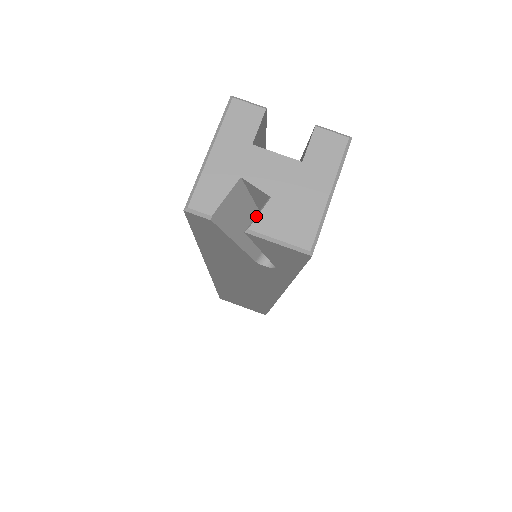
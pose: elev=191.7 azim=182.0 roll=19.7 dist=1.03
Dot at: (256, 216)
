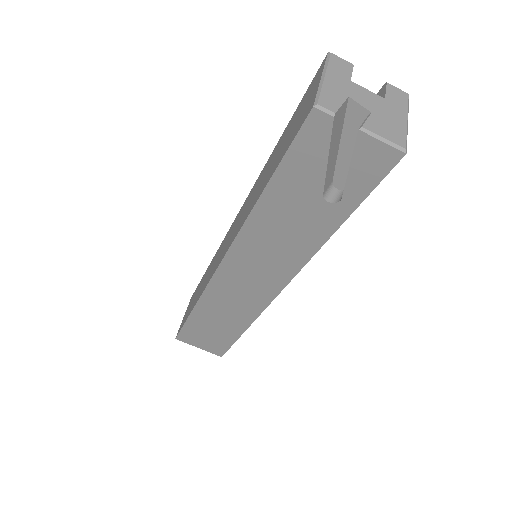
Dot at: (364, 121)
